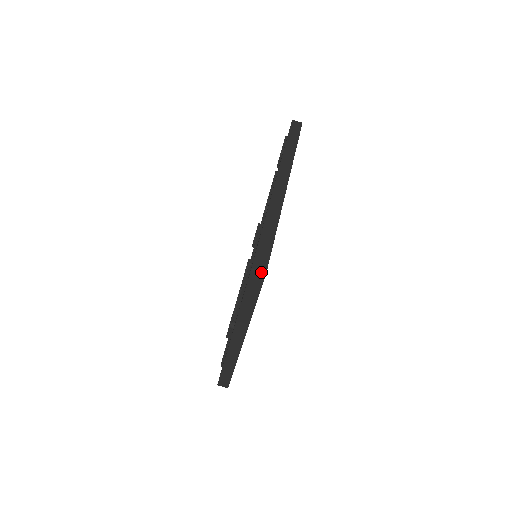
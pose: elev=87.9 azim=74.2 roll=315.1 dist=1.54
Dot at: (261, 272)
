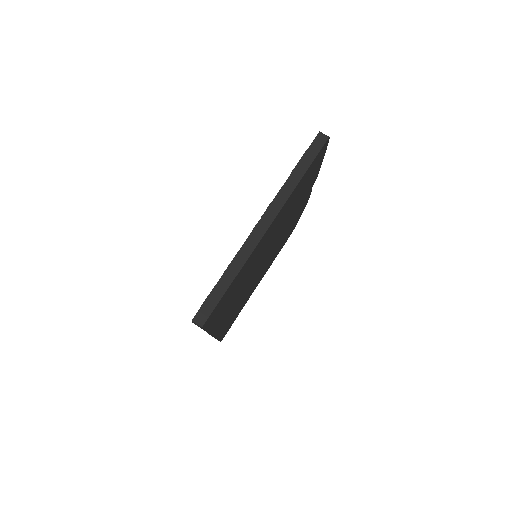
Dot at: (199, 325)
